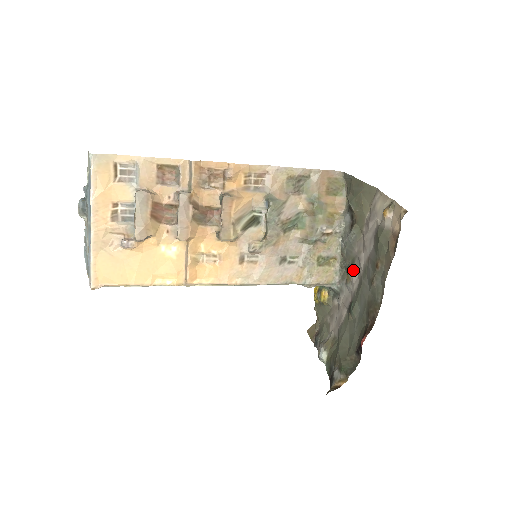
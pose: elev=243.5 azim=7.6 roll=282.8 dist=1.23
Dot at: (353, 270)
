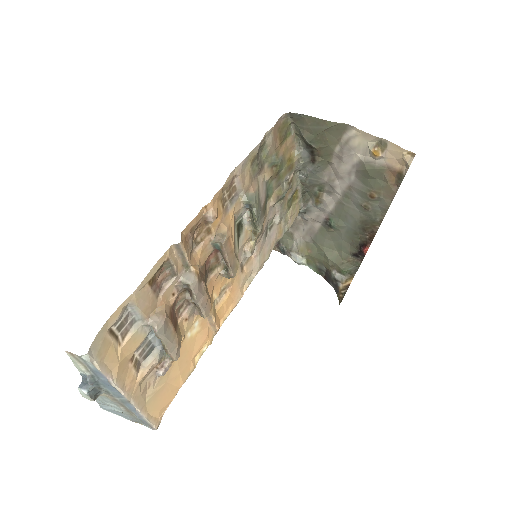
Dot at: (323, 194)
